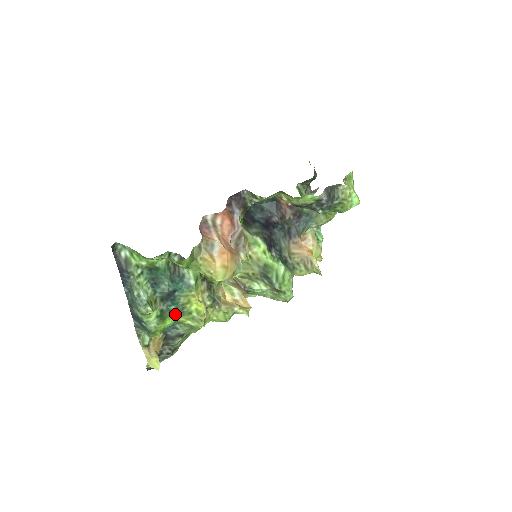
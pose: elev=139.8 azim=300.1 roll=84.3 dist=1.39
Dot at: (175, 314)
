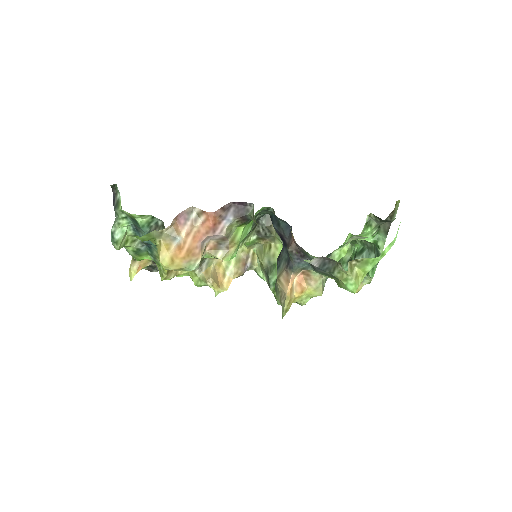
Dot at: (151, 257)
